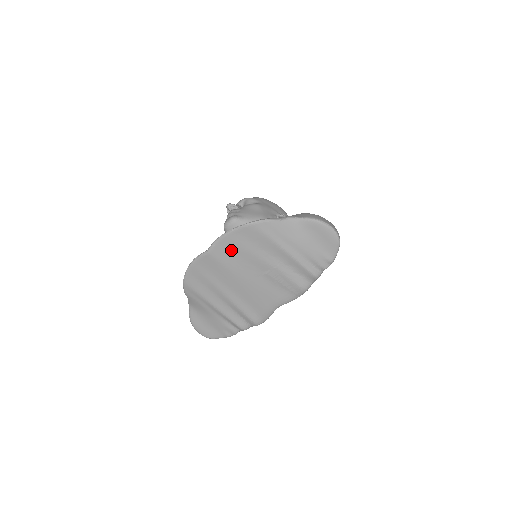
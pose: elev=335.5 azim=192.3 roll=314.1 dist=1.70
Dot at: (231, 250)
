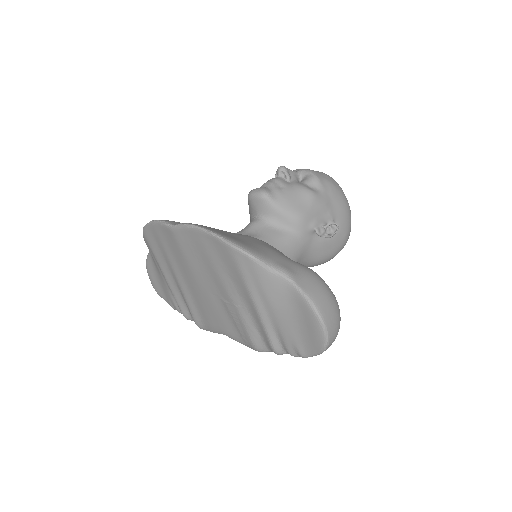
Dot at: (197, 248)
